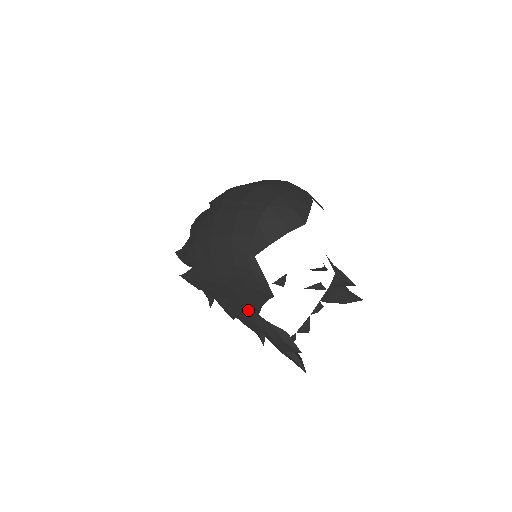
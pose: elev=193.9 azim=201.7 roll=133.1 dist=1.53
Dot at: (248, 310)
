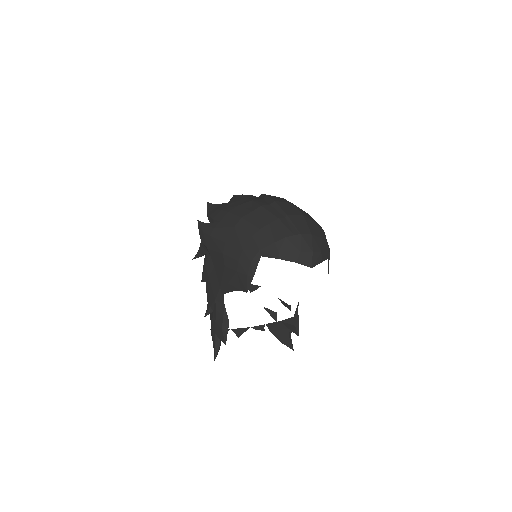
Dot at: (220, 285)
